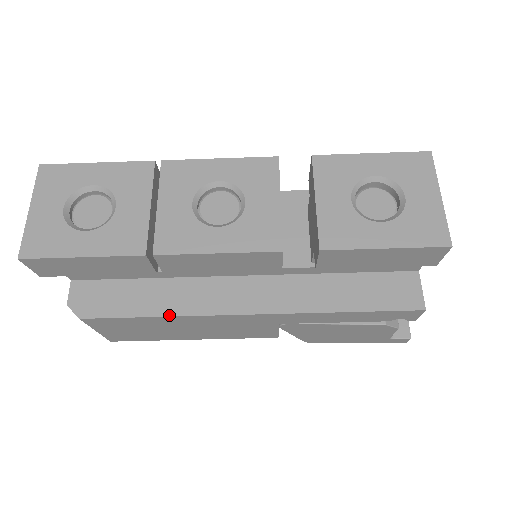
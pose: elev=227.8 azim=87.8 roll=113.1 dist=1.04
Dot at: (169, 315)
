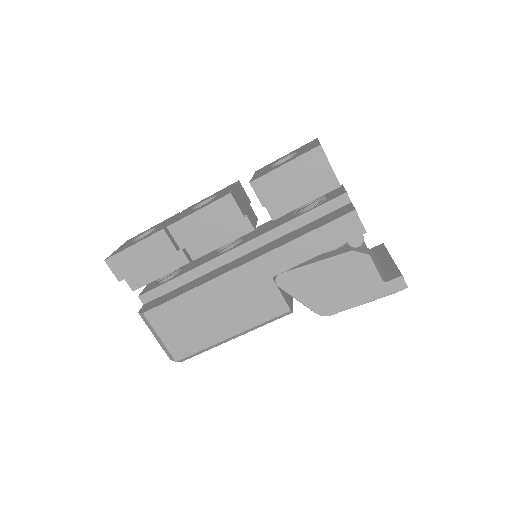
Dot at: (194, 288)
